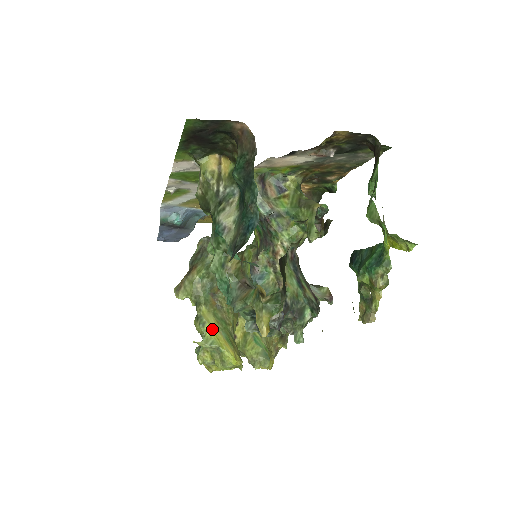
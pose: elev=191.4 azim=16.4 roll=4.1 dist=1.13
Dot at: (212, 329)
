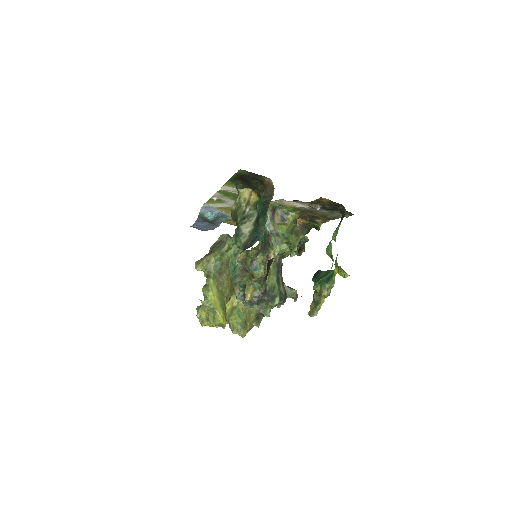
Dot at: (213, 296)
